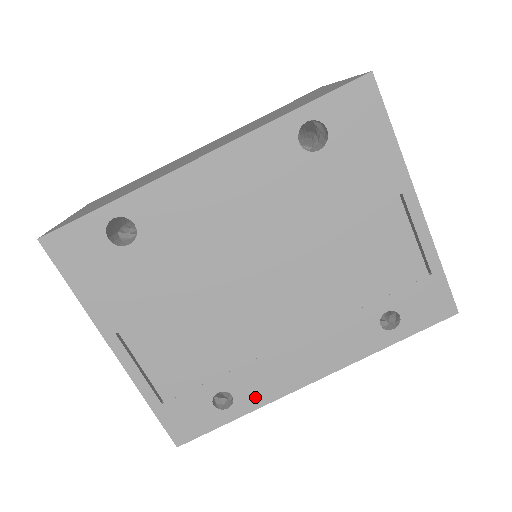
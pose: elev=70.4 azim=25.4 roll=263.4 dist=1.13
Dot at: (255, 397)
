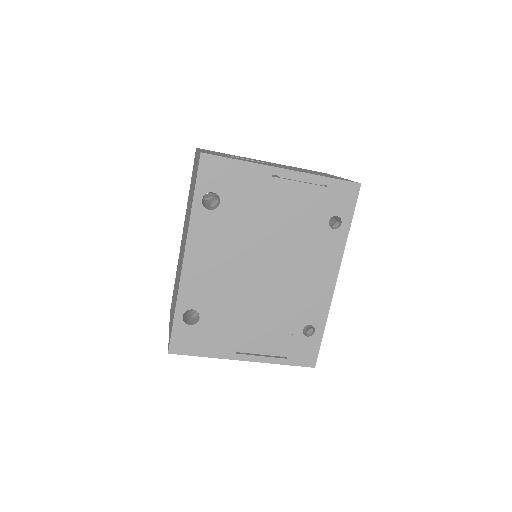
Dot at: (320, 315)
